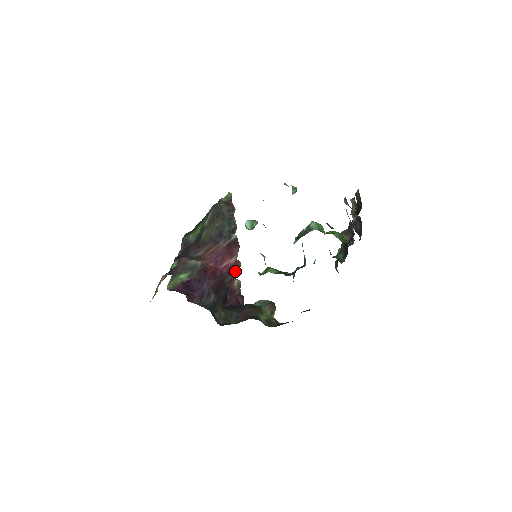
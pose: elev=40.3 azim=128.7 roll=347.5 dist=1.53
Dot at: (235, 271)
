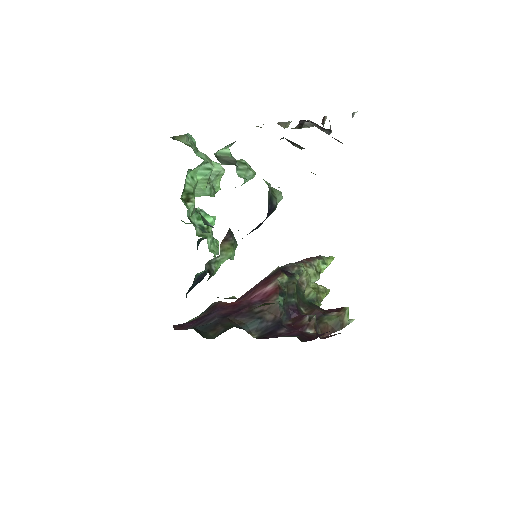
Dot at: (334, 318)
